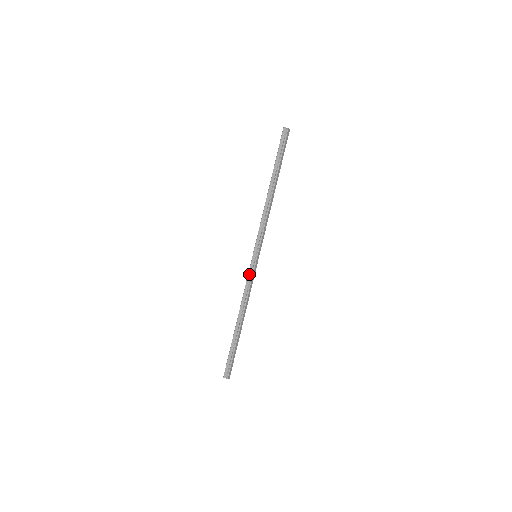
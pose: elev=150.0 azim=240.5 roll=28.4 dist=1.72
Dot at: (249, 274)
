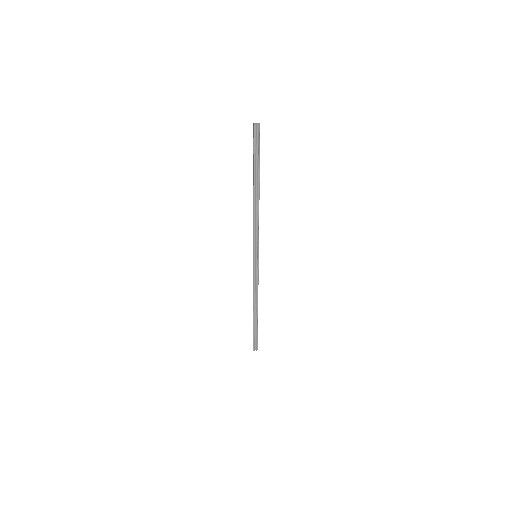
Dot at: (254, 273)
